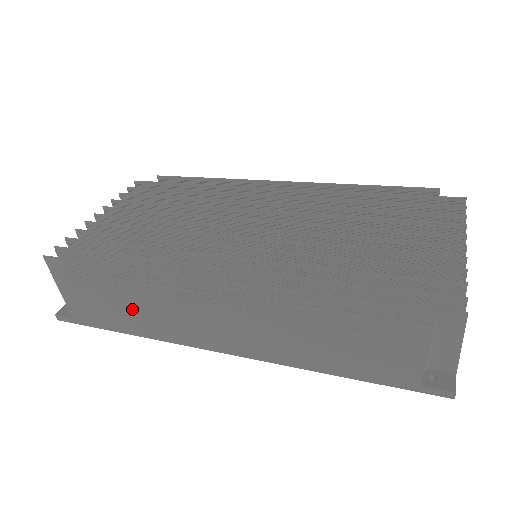
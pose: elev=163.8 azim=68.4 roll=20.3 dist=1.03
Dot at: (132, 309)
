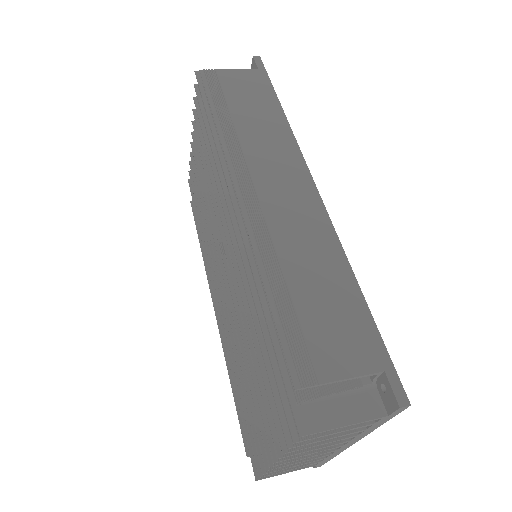
Dot at: occluded
